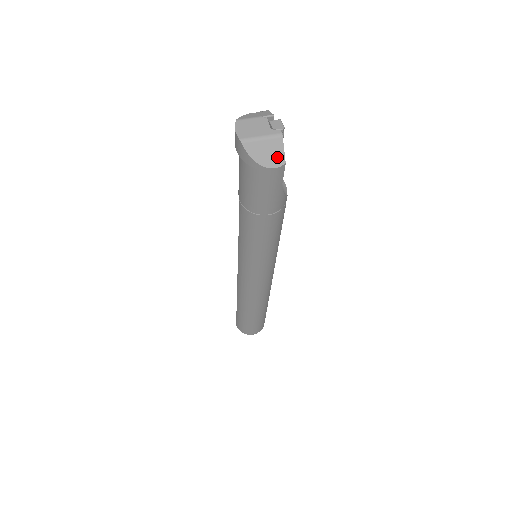
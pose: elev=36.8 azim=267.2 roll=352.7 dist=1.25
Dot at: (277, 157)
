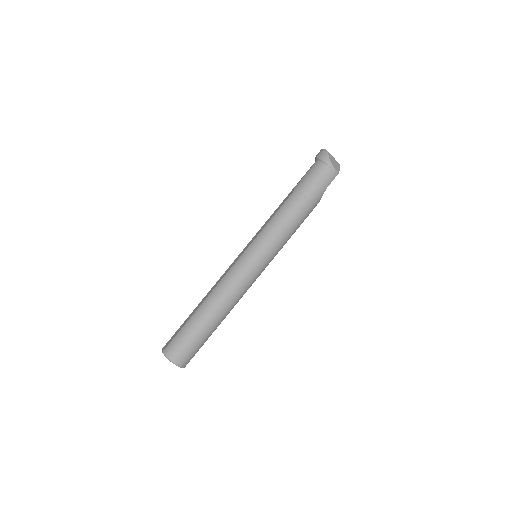
Dot at: (337, 168)
